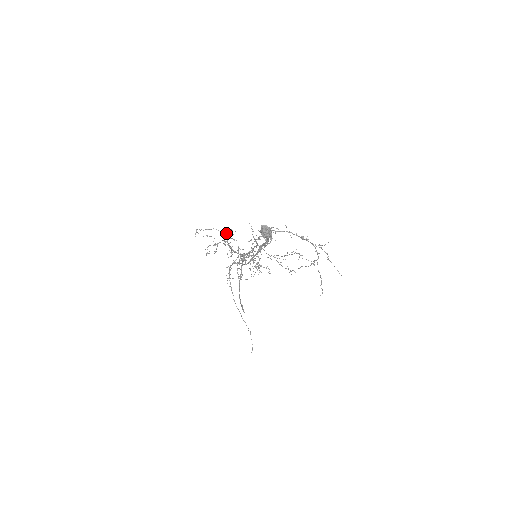
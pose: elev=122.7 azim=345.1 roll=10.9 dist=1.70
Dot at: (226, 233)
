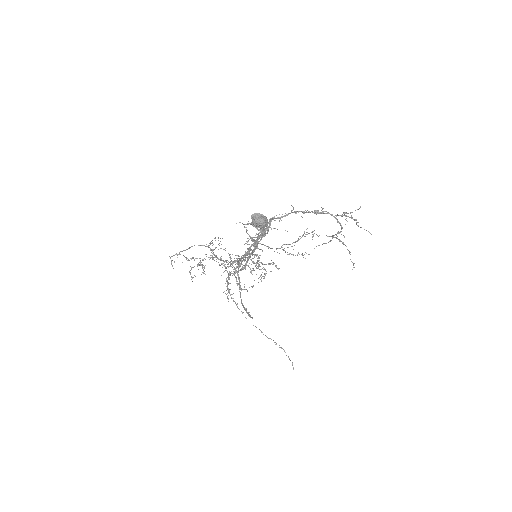
Dot at: occluded
